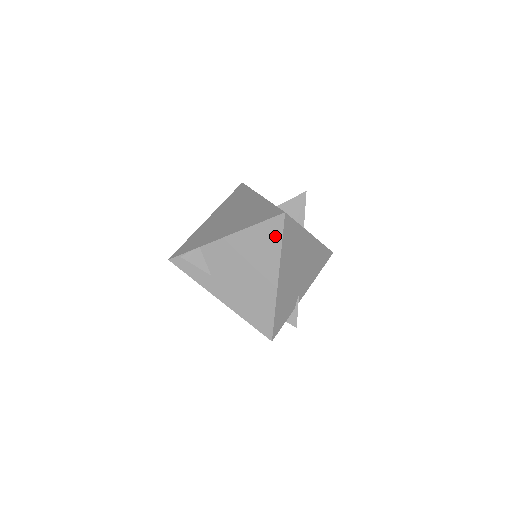
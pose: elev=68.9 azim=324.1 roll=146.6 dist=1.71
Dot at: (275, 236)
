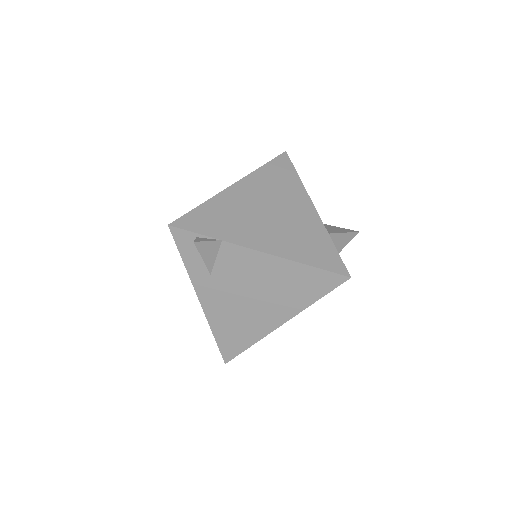
Dot at: (319, 289)
